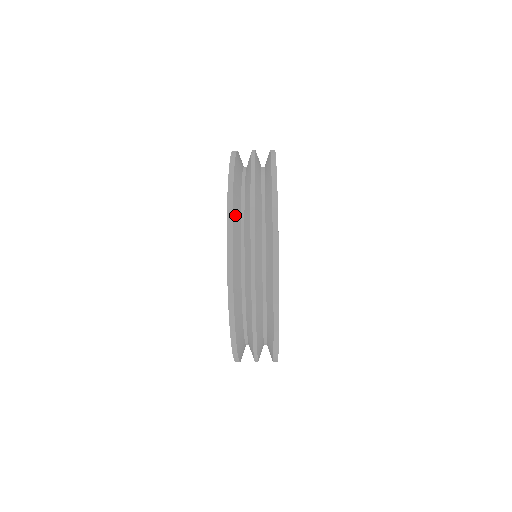
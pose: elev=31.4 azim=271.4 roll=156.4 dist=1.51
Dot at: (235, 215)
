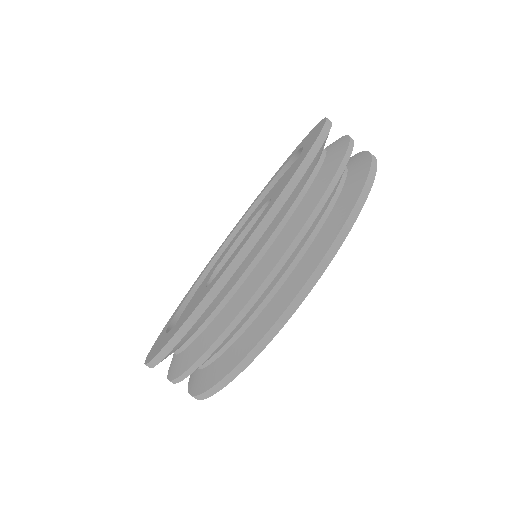
Dot at: occluded
